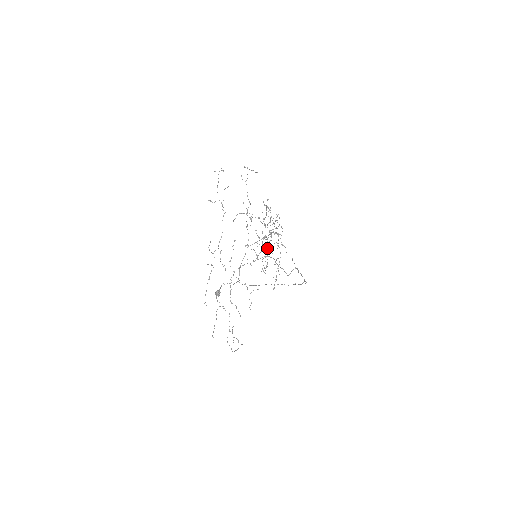
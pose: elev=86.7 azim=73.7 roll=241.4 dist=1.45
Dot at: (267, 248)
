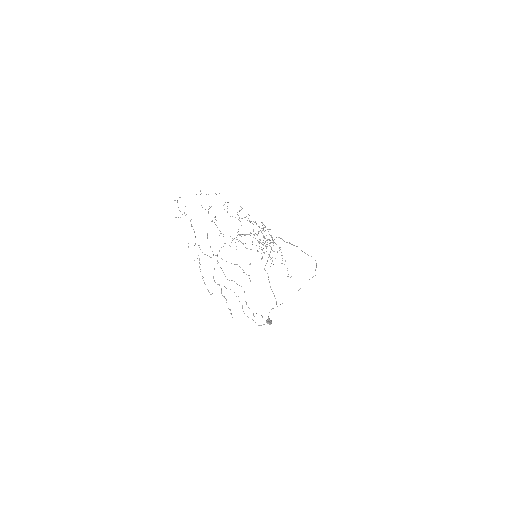
Dot at: occluded
